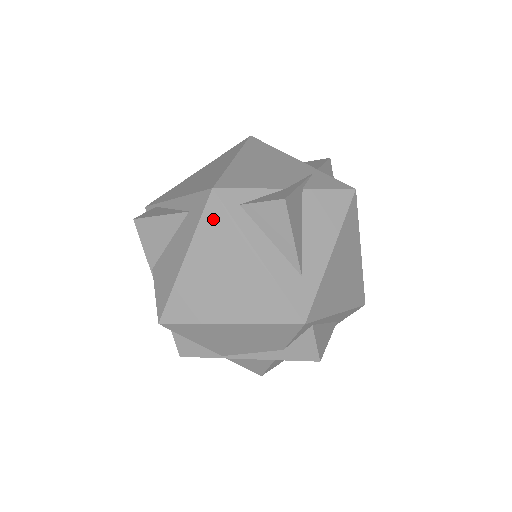
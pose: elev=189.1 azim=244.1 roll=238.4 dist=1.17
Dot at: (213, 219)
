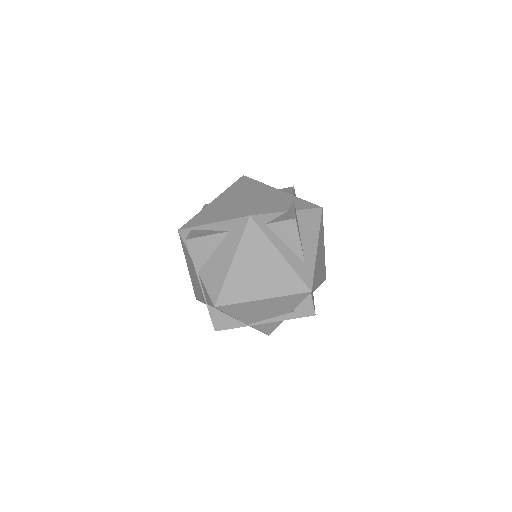
Dot at: (251, 234)
